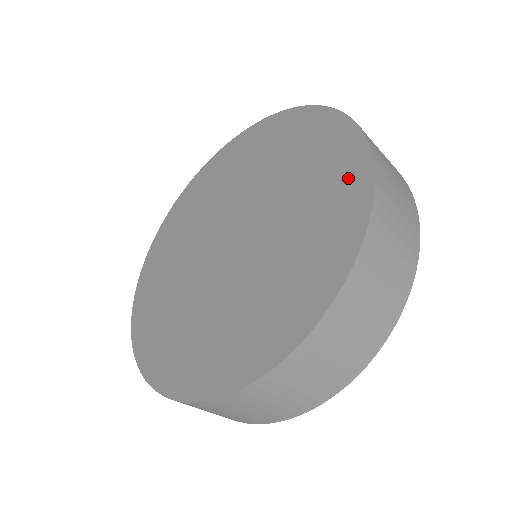
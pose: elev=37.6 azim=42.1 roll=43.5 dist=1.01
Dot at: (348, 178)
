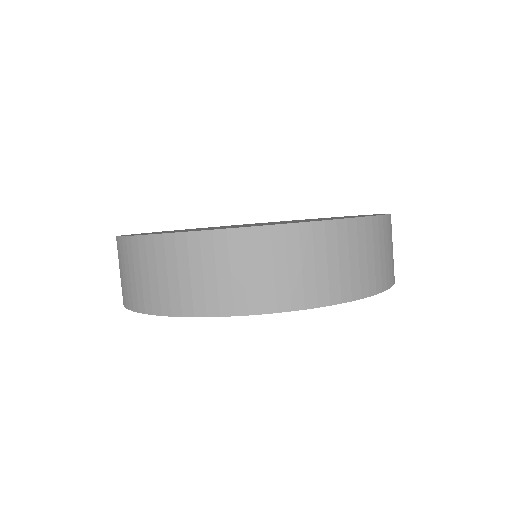
Dot at: occluded
